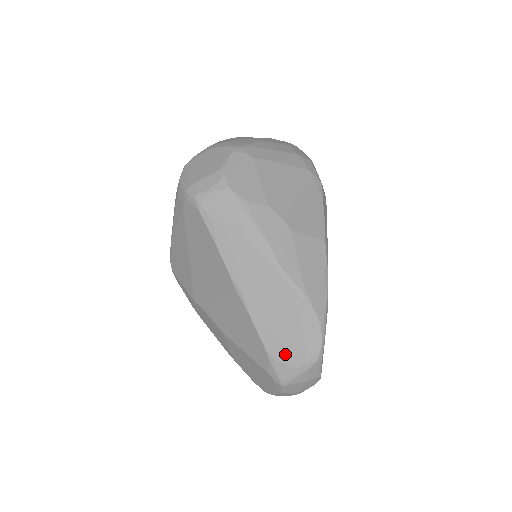
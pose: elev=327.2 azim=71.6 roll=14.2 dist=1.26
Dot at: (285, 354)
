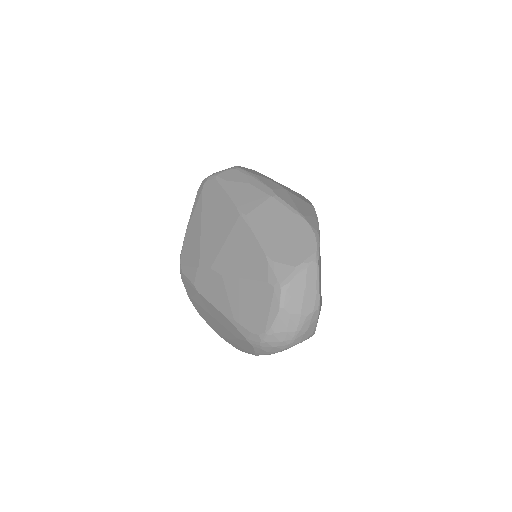
Dot at: (284, 256)
